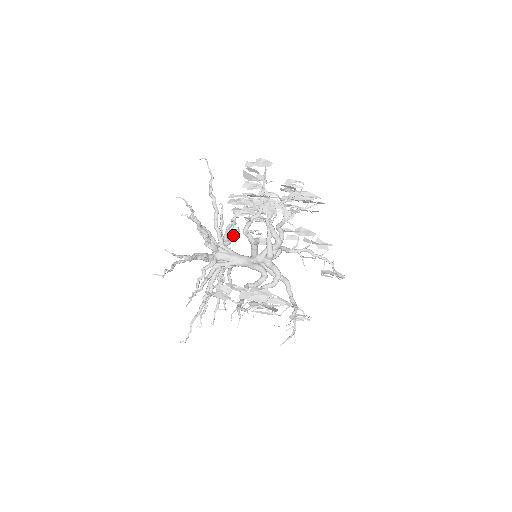
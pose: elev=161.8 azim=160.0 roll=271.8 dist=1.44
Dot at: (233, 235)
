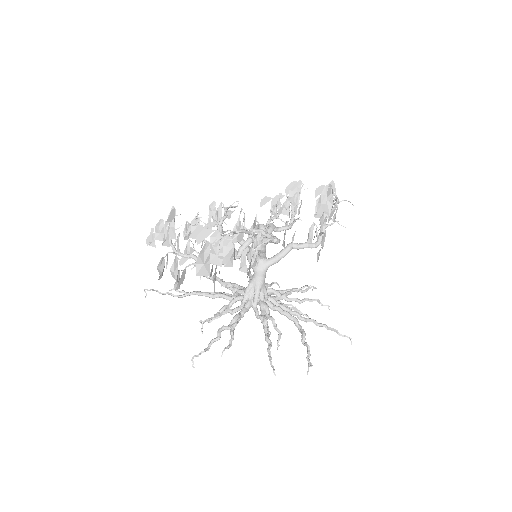
Dot at: (301, 300)
